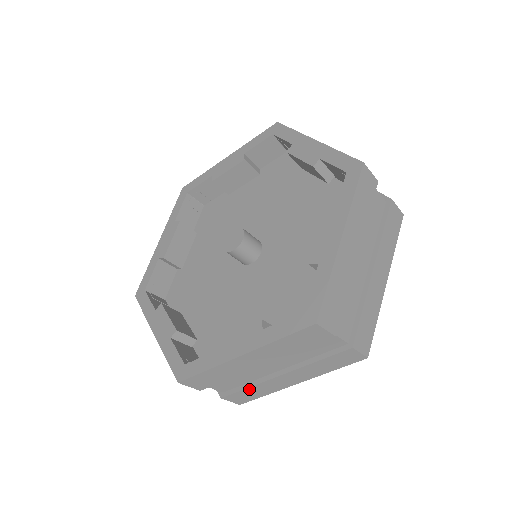
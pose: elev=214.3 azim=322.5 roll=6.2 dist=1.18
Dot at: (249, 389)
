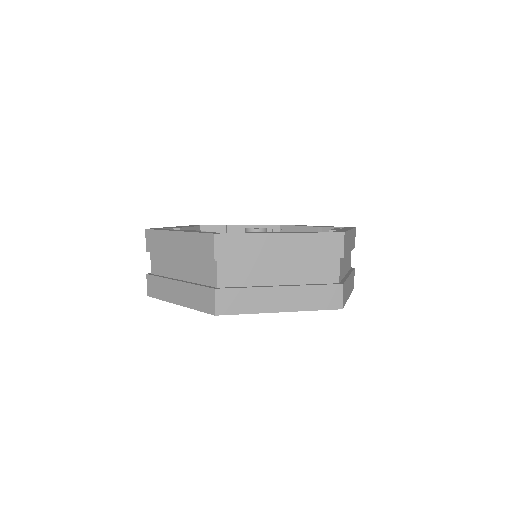
Dot at: (245, 291)
